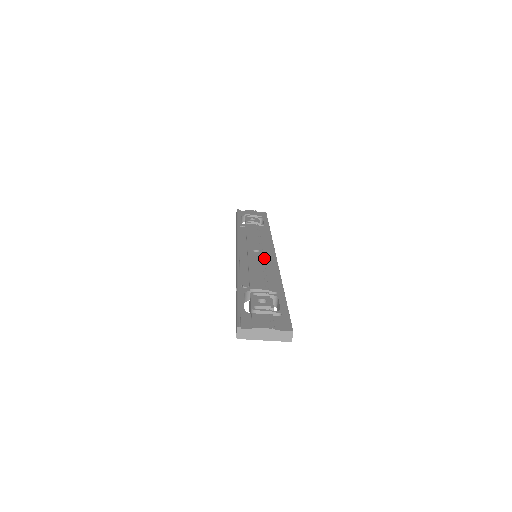
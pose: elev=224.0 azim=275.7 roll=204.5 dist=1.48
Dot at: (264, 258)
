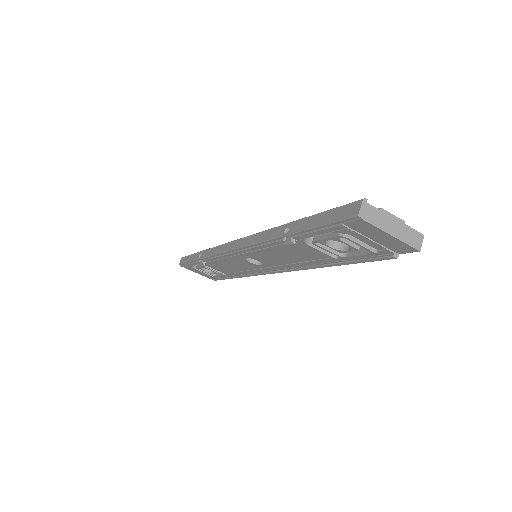
Dot at: occluded
